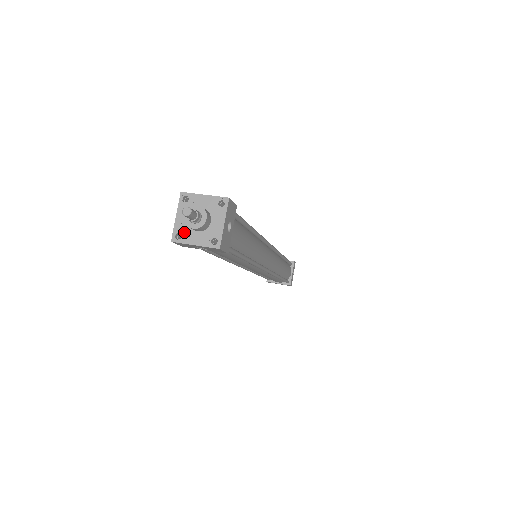
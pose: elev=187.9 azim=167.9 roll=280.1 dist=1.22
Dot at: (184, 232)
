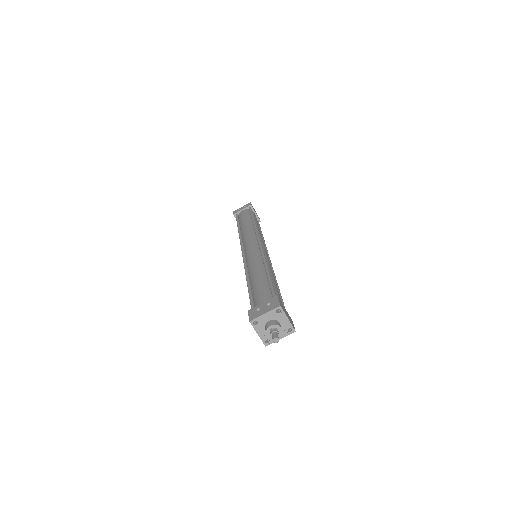
Dot at: (260, 324)
